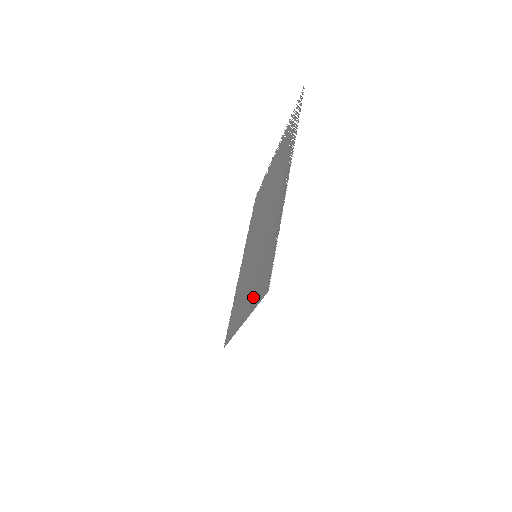
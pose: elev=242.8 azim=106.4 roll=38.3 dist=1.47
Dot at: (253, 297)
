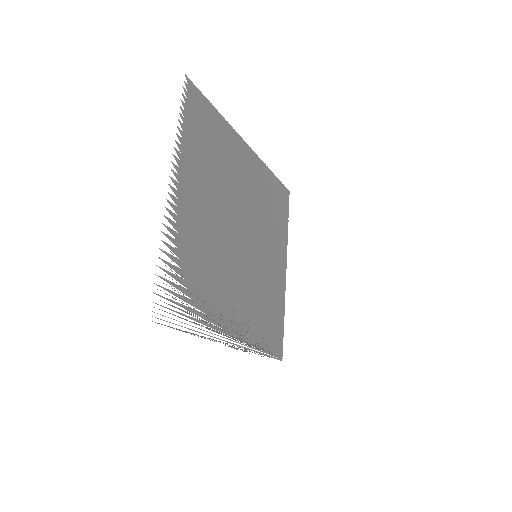
Dot at: (278, 304)
